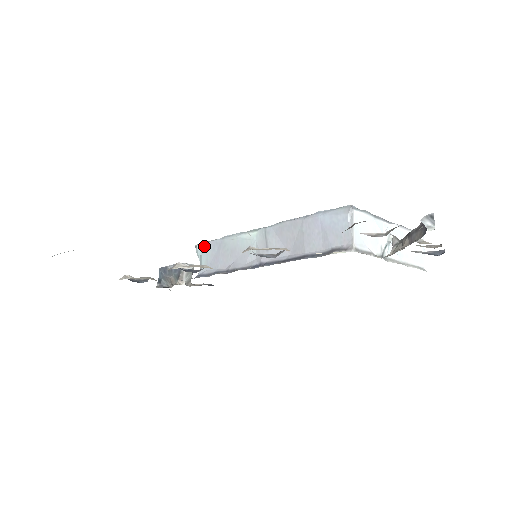
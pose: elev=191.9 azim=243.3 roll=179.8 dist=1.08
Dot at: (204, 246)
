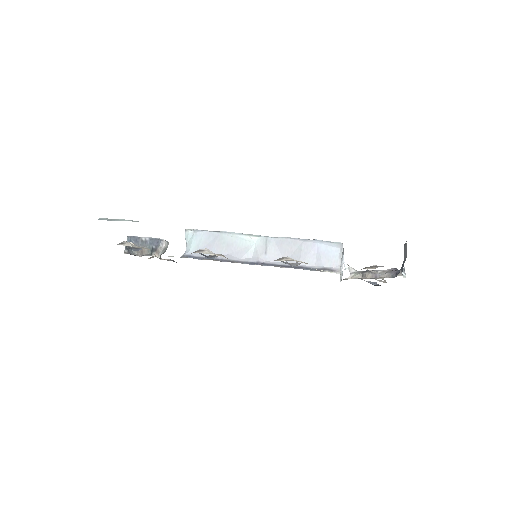
Dot at: (198, 233)
